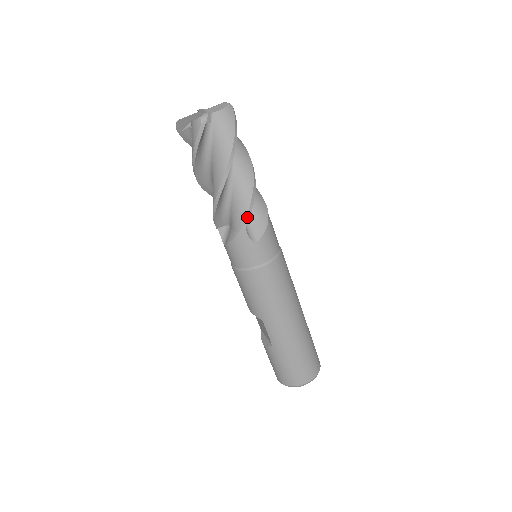
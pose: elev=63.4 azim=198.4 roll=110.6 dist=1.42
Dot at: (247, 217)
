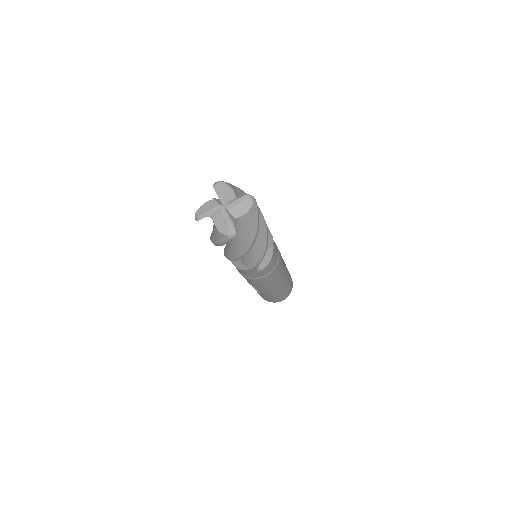
Dot at: (258, 264)
